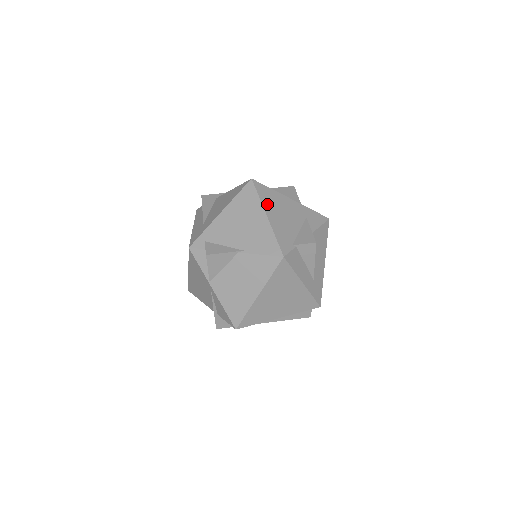
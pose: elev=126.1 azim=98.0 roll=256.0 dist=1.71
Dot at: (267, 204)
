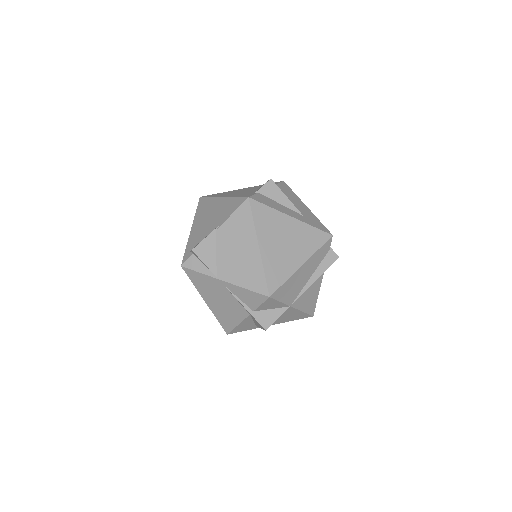
Dot at: occluded
